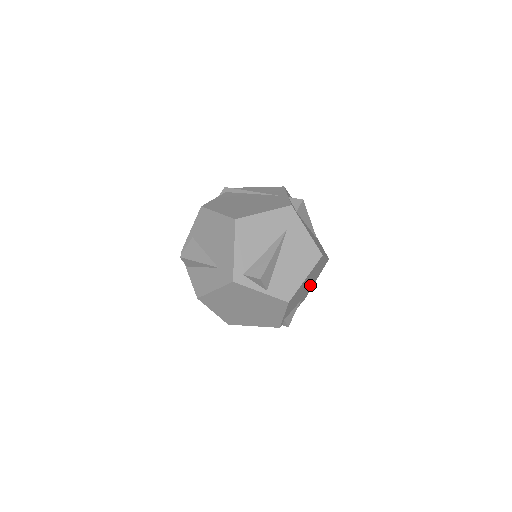
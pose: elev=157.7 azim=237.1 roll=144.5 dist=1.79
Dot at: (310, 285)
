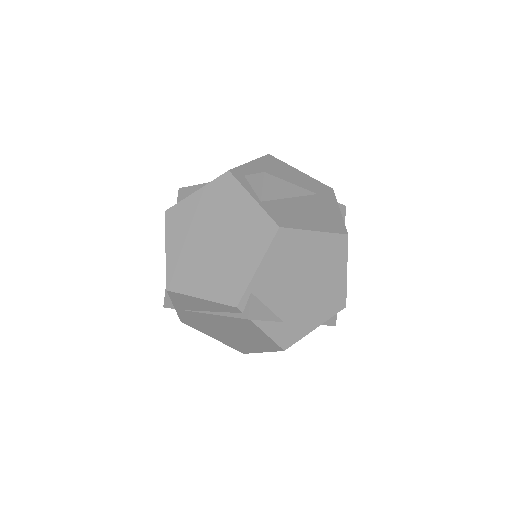
Dot at: (307, 310)
